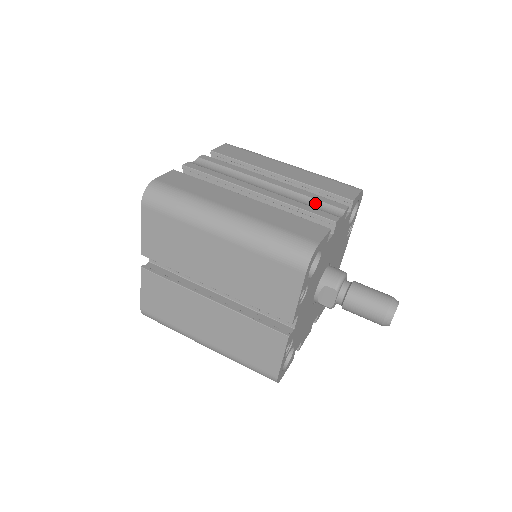
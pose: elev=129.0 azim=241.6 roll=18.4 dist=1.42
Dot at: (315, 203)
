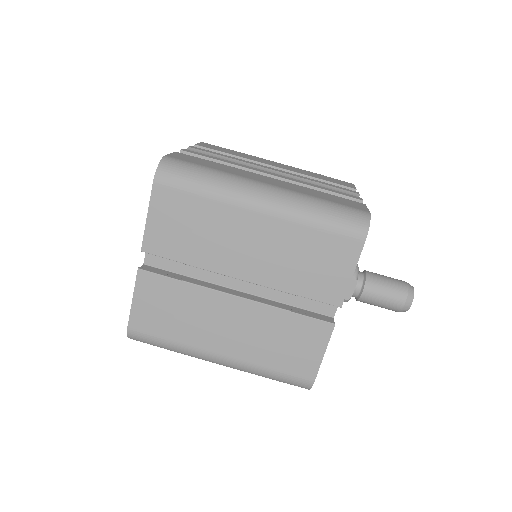
Dot at: (329, 188)
